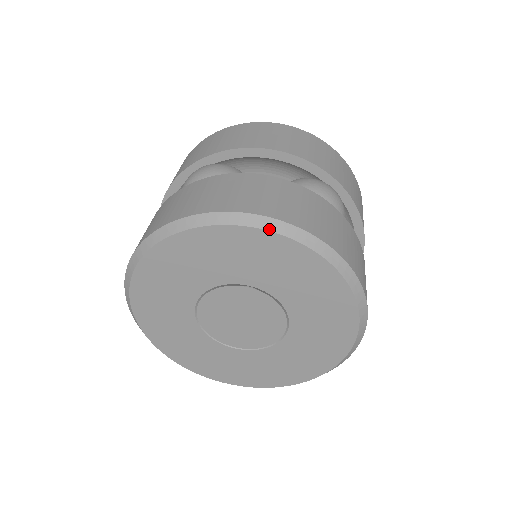
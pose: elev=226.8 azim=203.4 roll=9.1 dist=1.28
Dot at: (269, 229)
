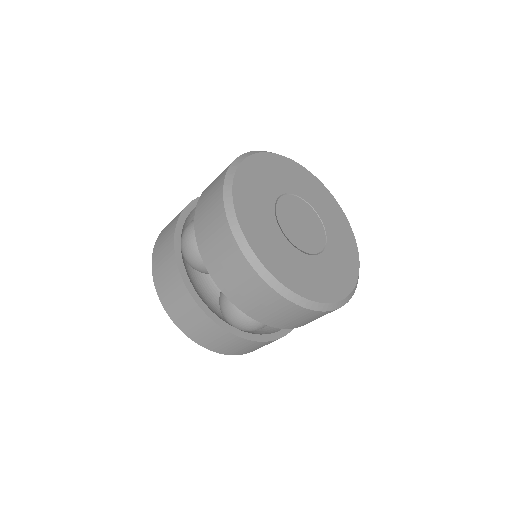
Dot at: (245, 158)
